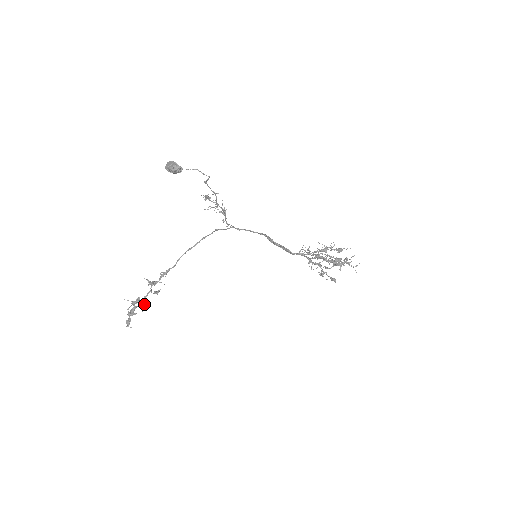
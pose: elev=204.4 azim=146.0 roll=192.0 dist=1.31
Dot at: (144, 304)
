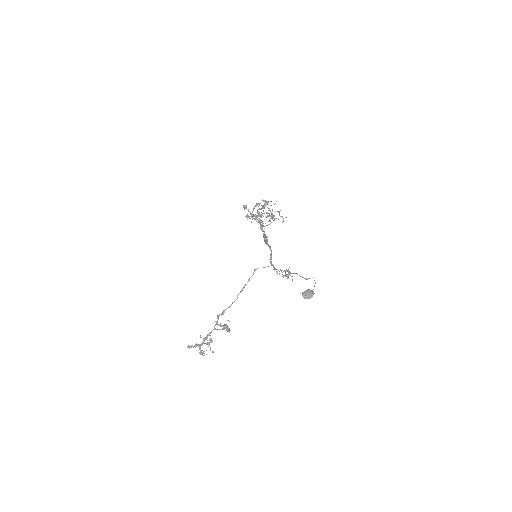
Dot at: occluded
